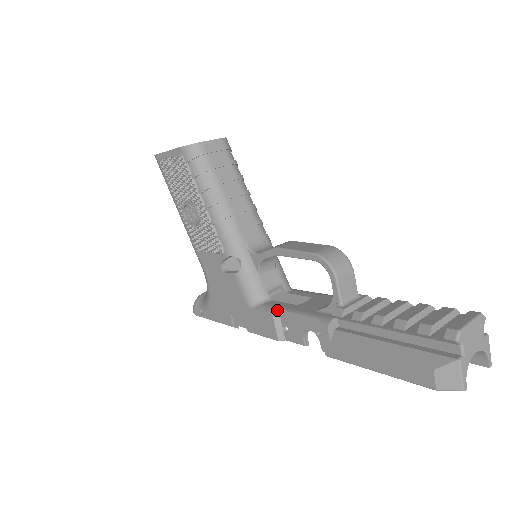
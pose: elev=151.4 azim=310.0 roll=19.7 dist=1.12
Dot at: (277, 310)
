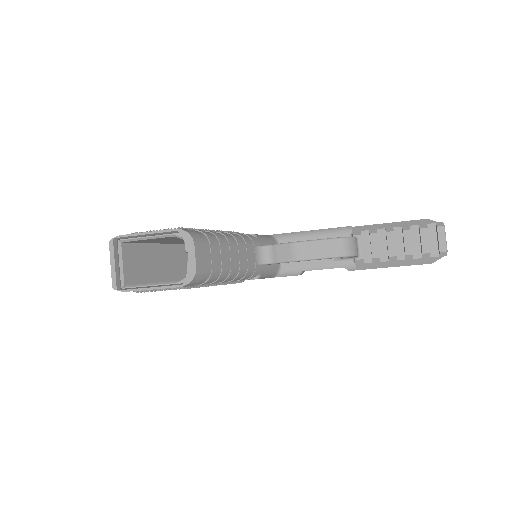
Dot at: occluded
